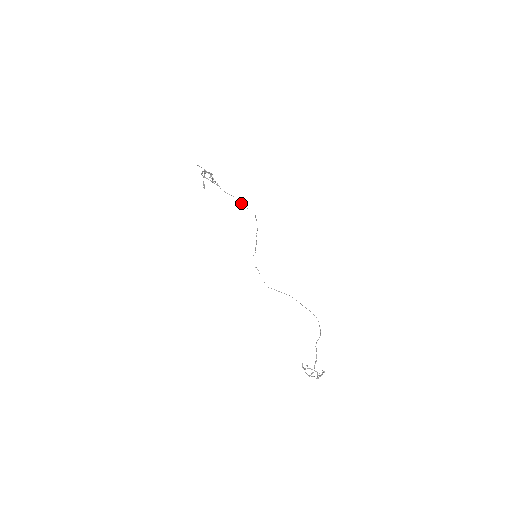
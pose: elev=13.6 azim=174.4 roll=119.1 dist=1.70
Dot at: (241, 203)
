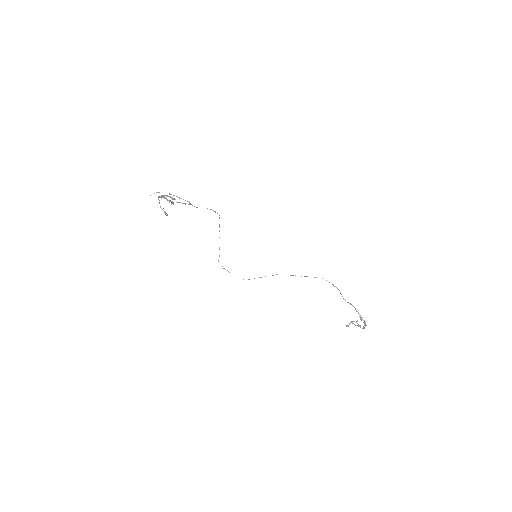
Dot at: occluded
